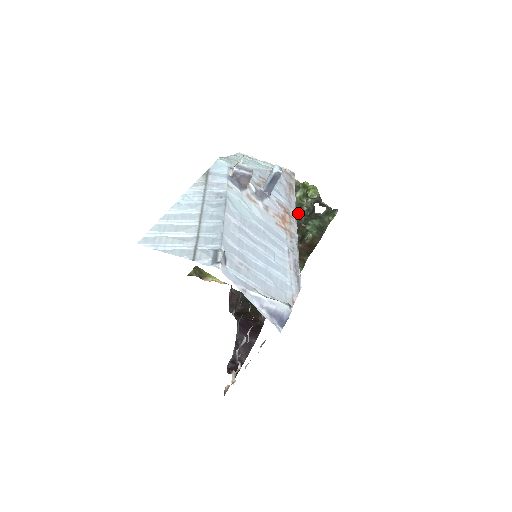
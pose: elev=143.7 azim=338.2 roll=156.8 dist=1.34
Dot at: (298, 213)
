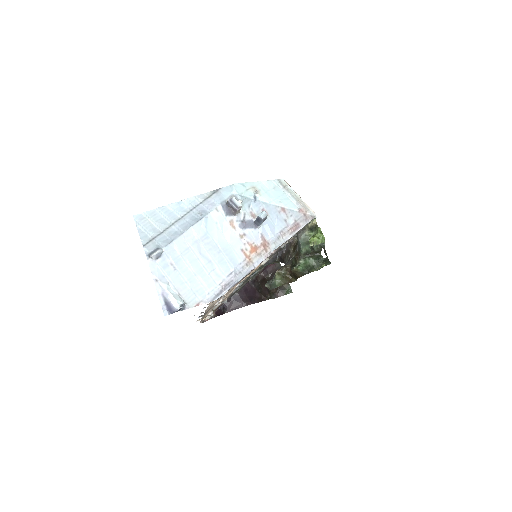
Dot at: (300, 247)
